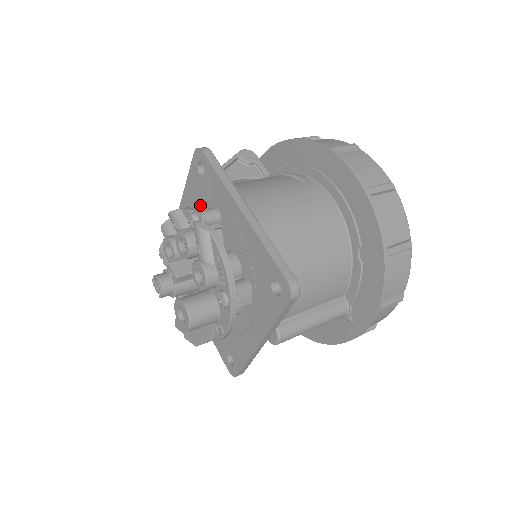
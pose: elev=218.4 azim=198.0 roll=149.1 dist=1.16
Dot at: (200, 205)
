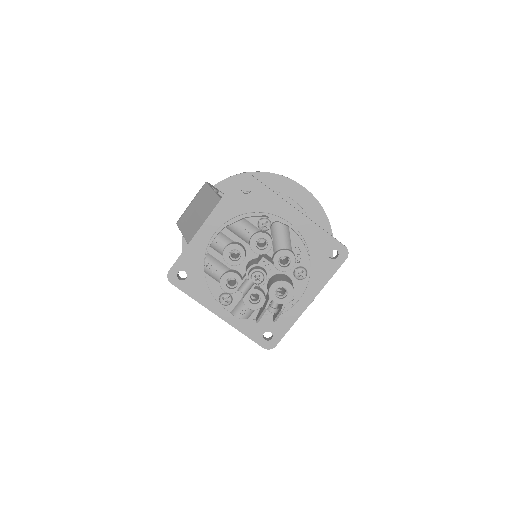
Dot at: (240, 217)
